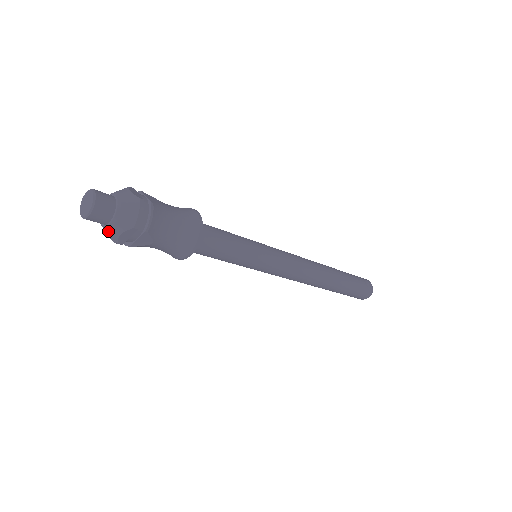
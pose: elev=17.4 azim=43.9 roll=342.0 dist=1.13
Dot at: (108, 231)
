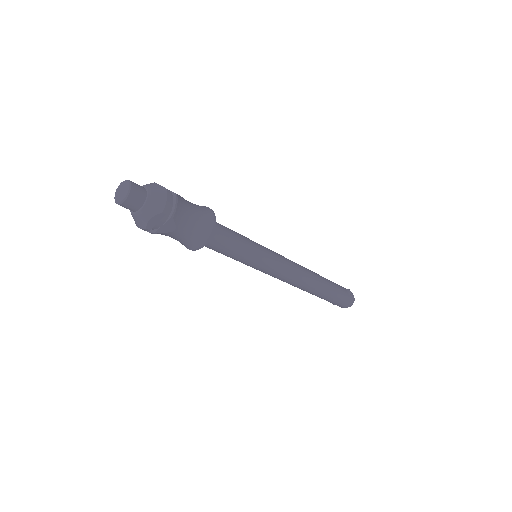
Dot at: (138, 217)
